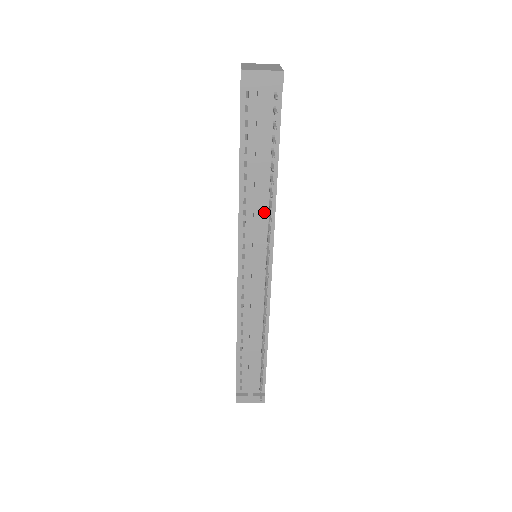
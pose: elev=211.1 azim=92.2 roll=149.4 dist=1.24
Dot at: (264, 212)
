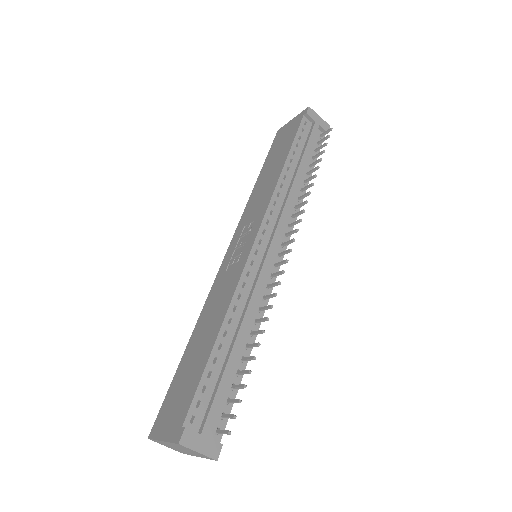
Dot at: (292, 204)
